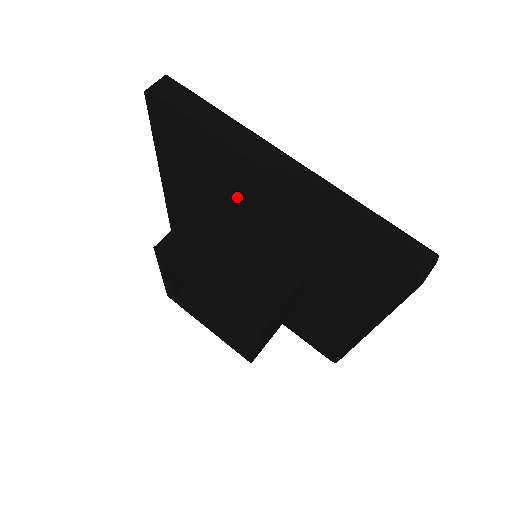
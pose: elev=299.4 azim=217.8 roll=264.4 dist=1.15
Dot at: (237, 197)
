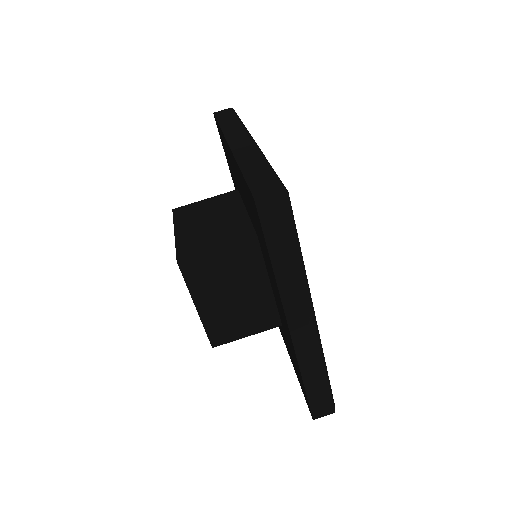
Dot at: occluded
